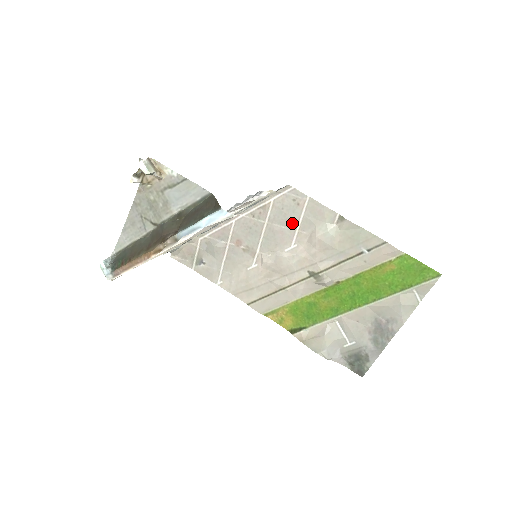
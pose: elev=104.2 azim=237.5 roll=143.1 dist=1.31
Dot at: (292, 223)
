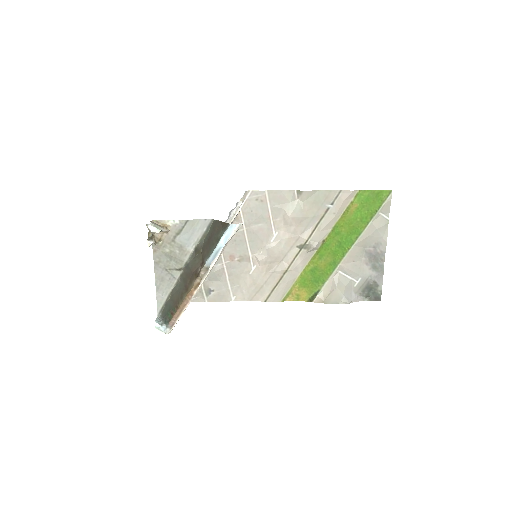
Dot at: (265, 218)
